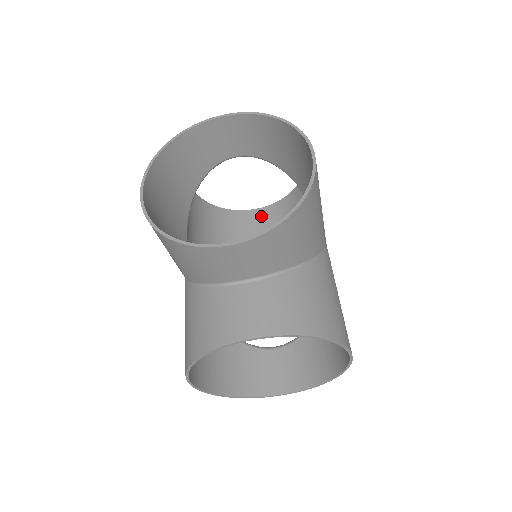
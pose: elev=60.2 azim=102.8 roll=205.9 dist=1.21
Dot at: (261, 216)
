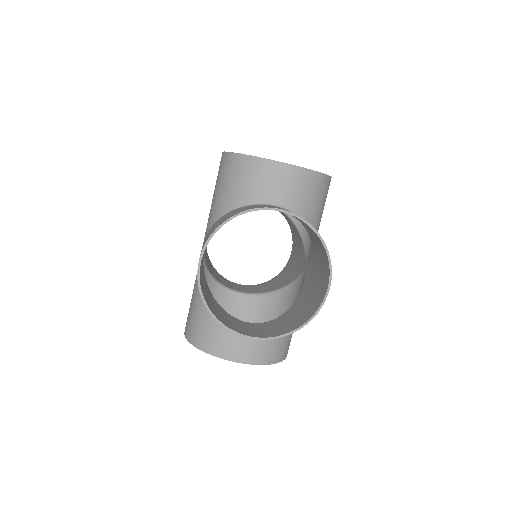
Dot at: occluded
